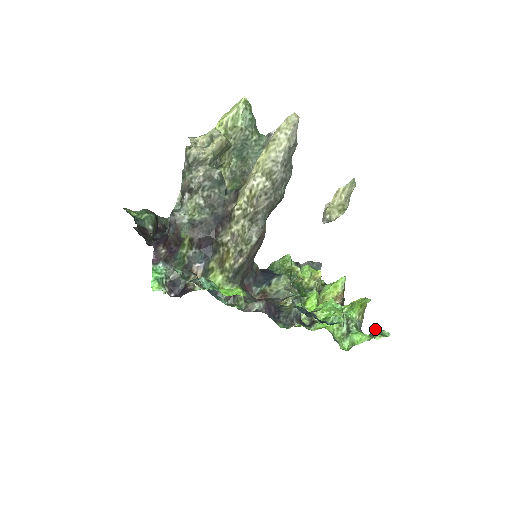
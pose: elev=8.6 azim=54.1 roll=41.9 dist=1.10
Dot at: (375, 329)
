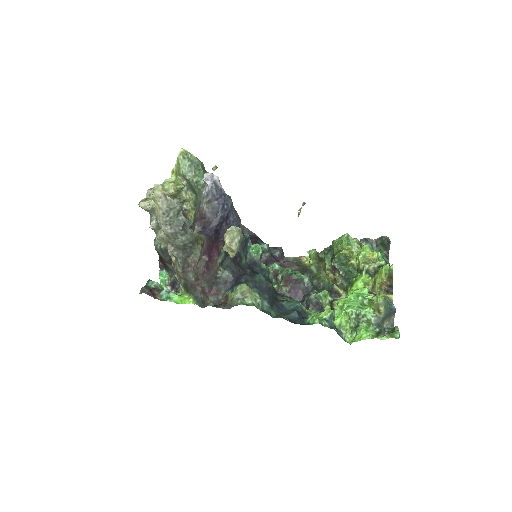
Dot at: (394, 327)
